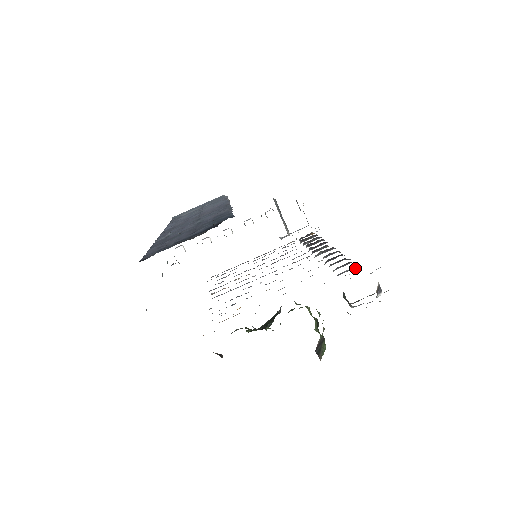
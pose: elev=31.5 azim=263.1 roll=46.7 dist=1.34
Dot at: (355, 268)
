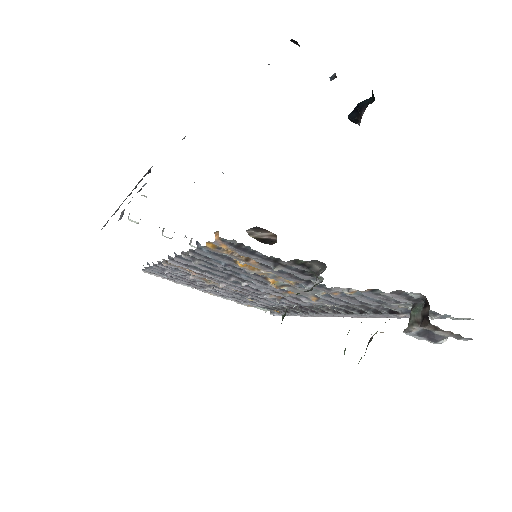
Dot at: (403, 311)
